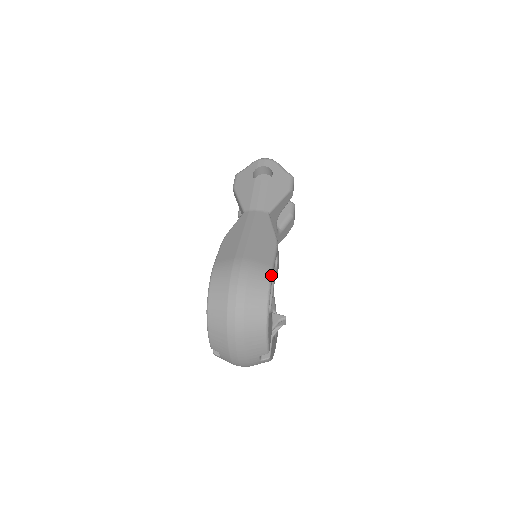
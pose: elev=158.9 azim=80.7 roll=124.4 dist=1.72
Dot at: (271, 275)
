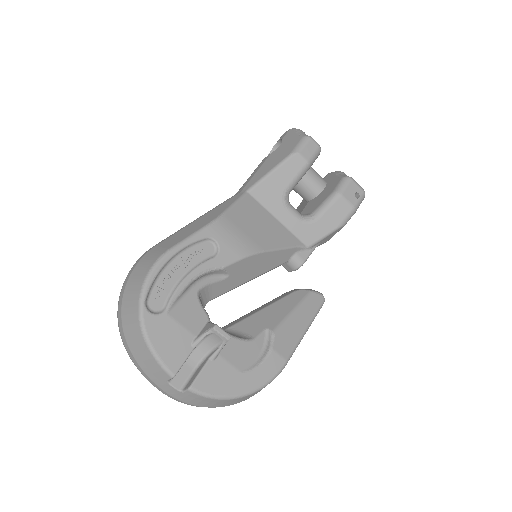
Dot at: (159, 259)
